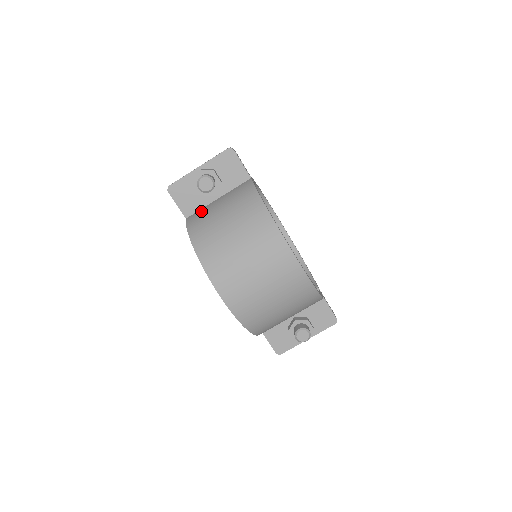
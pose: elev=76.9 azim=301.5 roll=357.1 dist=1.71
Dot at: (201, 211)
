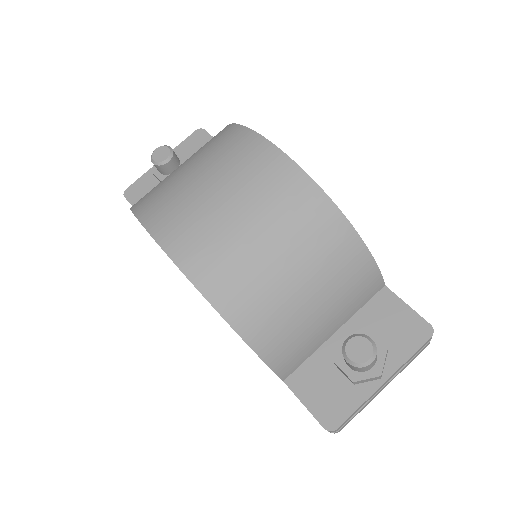
Dot at: occluded
